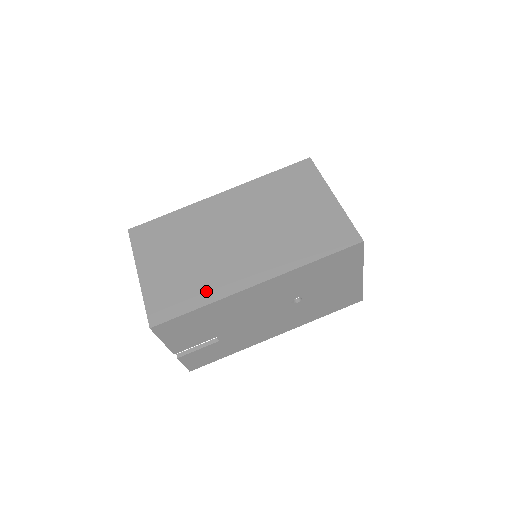
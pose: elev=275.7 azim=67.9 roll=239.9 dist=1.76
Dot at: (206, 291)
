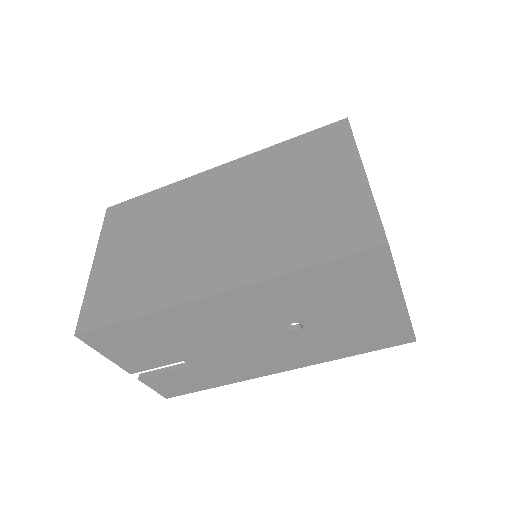
Dot at: (151, 295)
